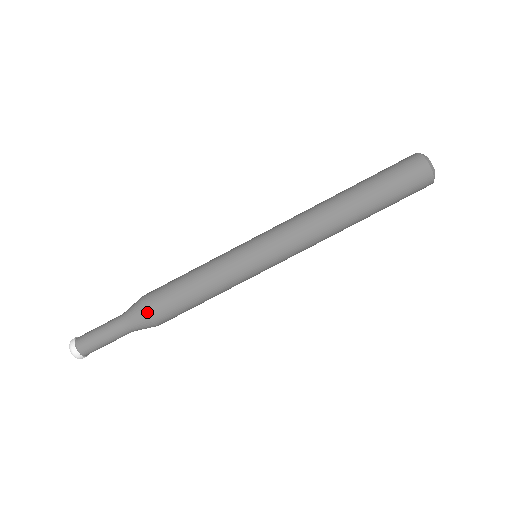
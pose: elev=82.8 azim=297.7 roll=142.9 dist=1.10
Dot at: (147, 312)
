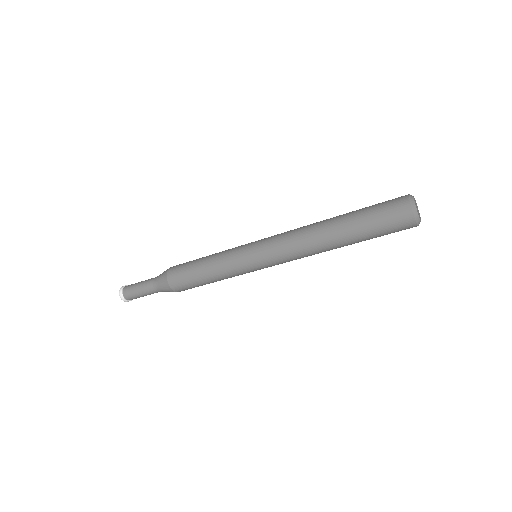
Dot at: occluded
